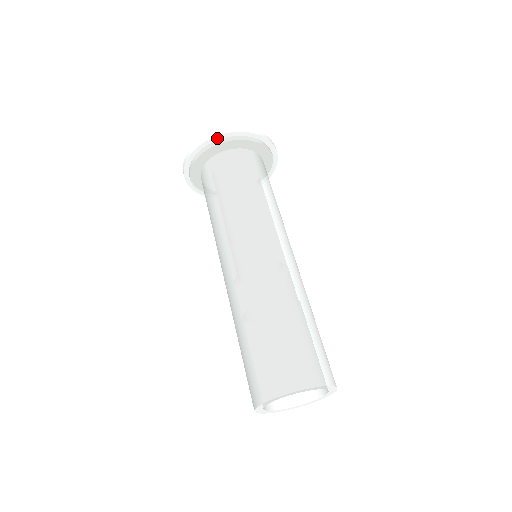
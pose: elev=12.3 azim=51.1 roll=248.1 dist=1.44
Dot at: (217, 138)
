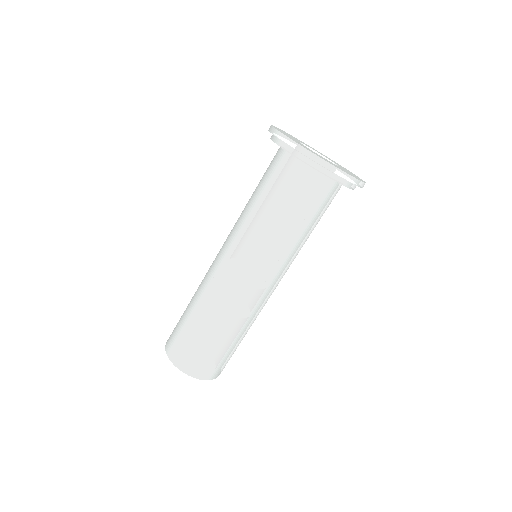
Dot at: (354, 184)
